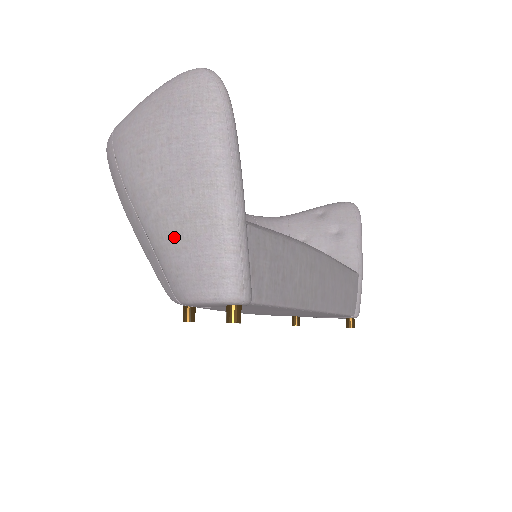
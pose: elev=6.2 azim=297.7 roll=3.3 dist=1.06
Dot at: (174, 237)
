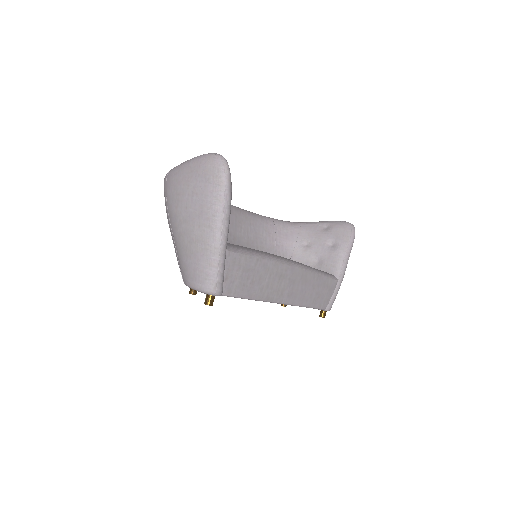
Dot at: (186, 249)
